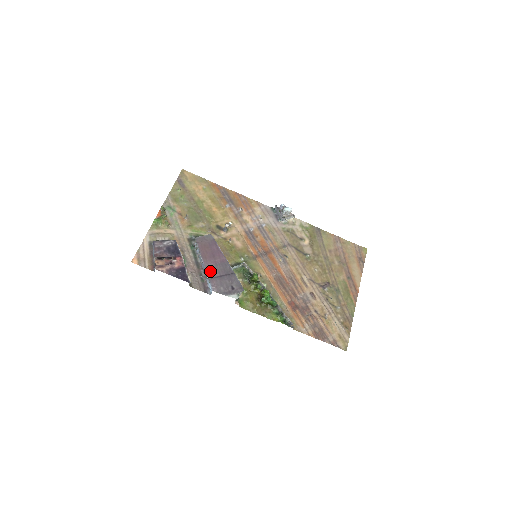
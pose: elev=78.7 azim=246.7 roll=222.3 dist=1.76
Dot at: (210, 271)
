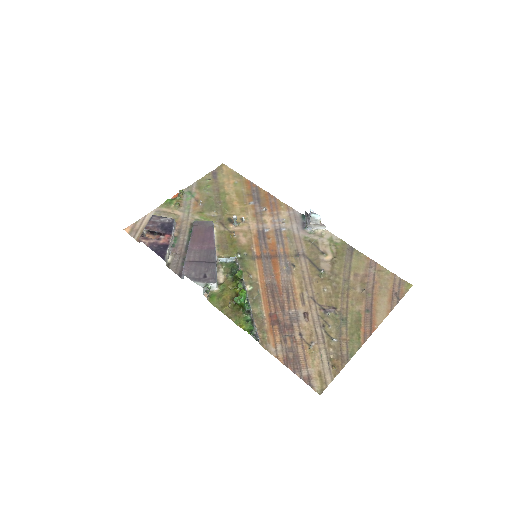
Dot at: (191, 254)
